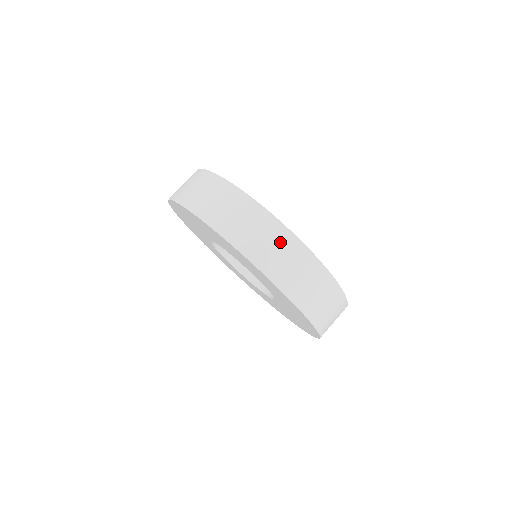
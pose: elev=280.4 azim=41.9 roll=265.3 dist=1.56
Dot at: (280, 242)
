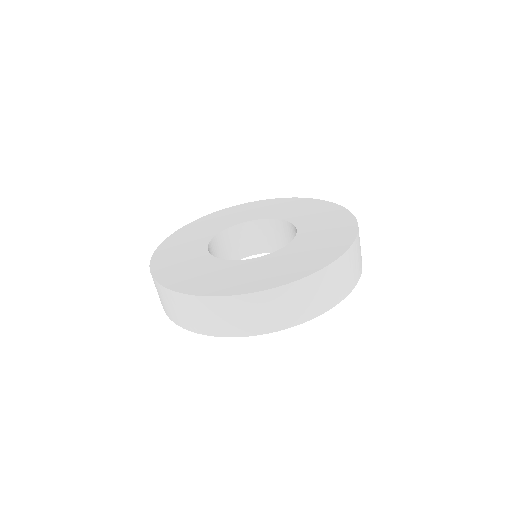
Dot at: (227, 310)
